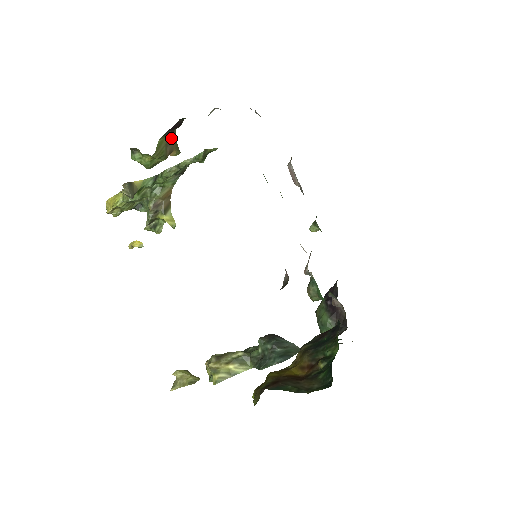
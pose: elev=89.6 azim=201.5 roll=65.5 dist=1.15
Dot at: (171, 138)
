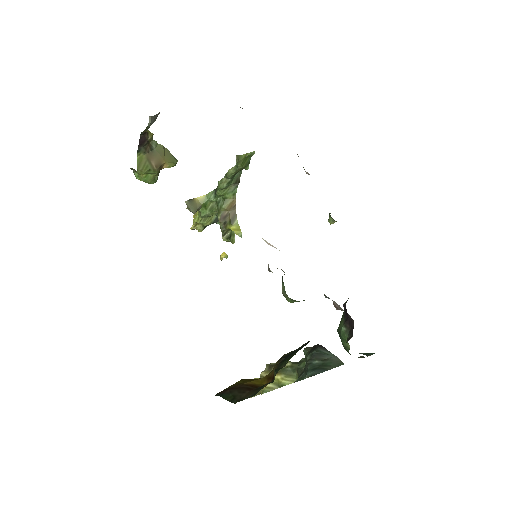
Dot at: (154, 153)
